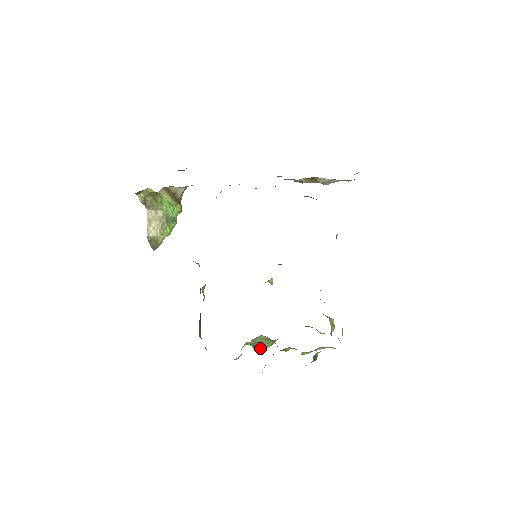
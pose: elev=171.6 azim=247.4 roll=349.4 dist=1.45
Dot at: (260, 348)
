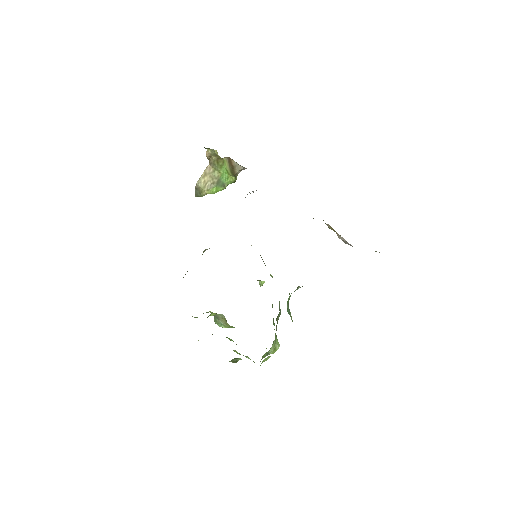
Dot at: (219, 323)
